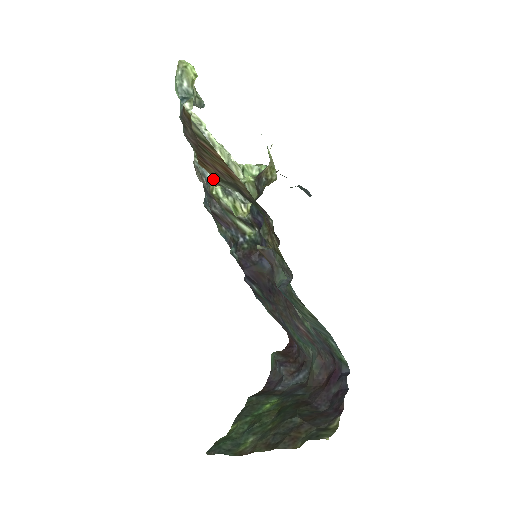
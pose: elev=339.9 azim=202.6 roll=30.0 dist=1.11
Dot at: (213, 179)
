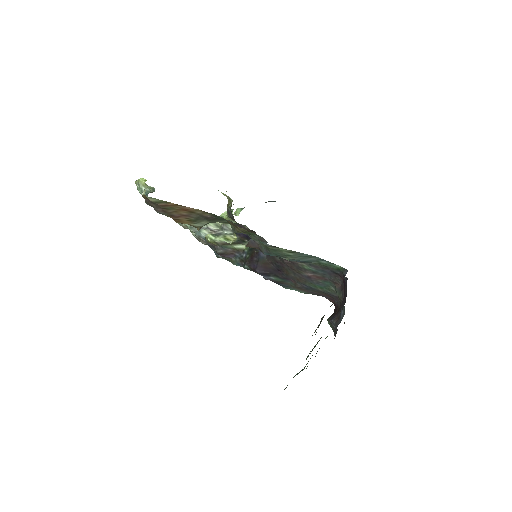
Dot at: occluded
